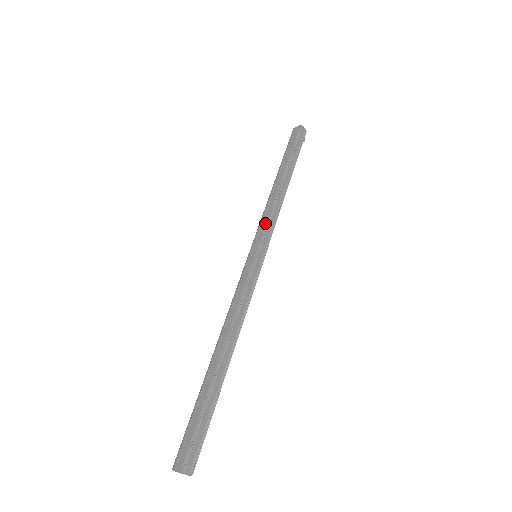
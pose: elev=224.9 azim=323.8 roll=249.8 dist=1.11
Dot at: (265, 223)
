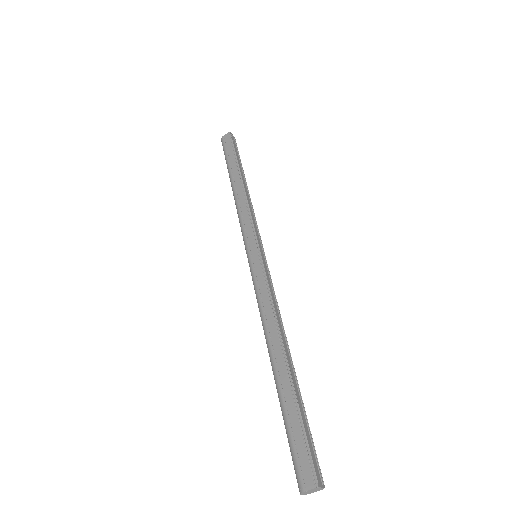
Dot at: (249, 223)
